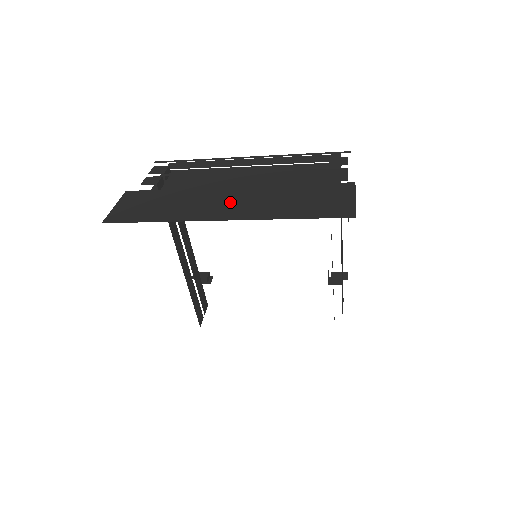
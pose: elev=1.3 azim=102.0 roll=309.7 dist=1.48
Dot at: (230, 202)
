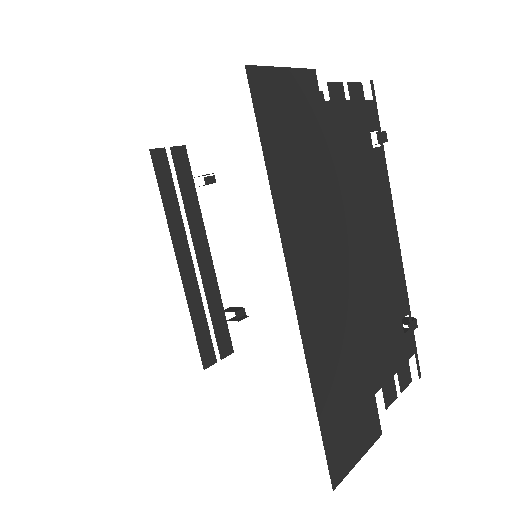
Dot at: occluded
